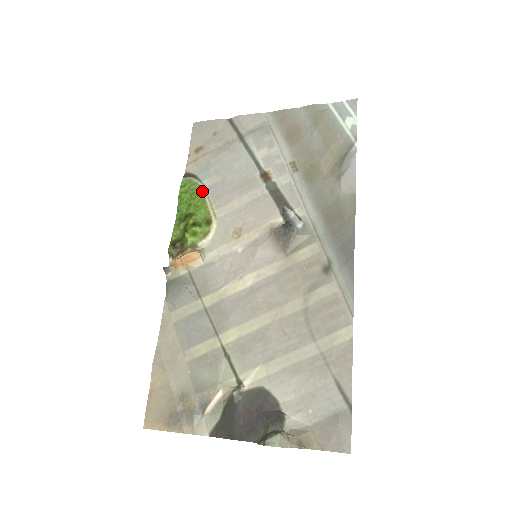
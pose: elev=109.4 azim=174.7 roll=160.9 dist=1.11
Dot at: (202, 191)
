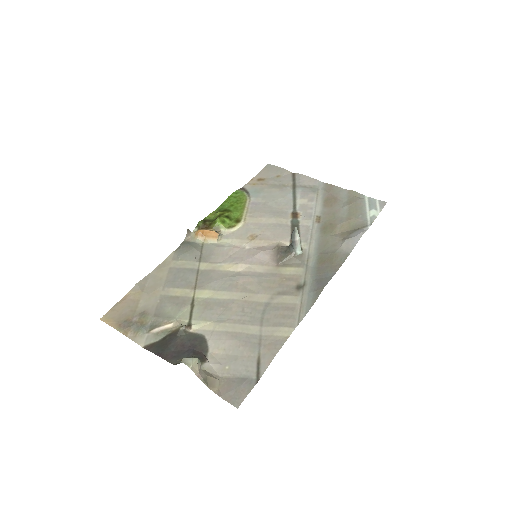
Dot at: (246, 202)
